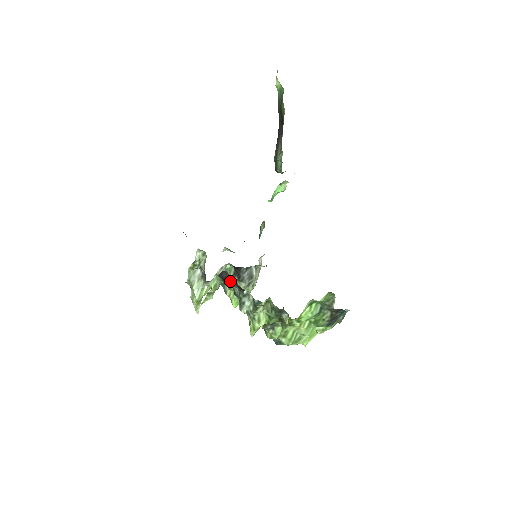
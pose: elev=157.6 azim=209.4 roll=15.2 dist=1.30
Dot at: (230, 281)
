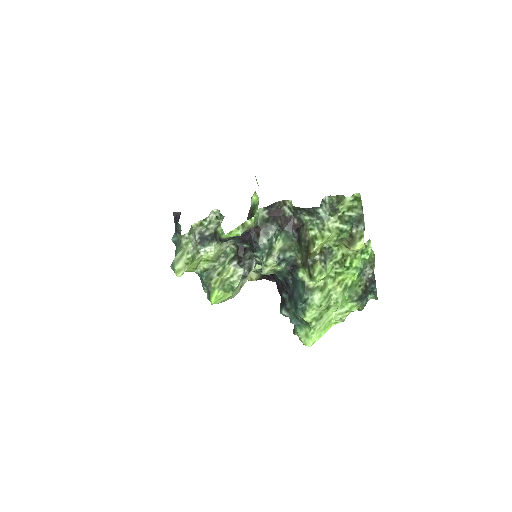
Dot at: (278, 216)
